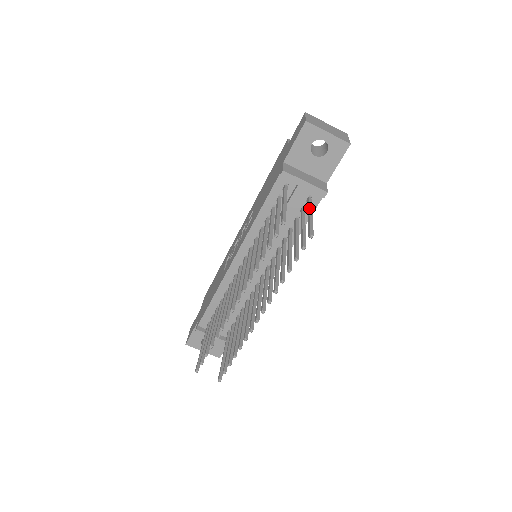
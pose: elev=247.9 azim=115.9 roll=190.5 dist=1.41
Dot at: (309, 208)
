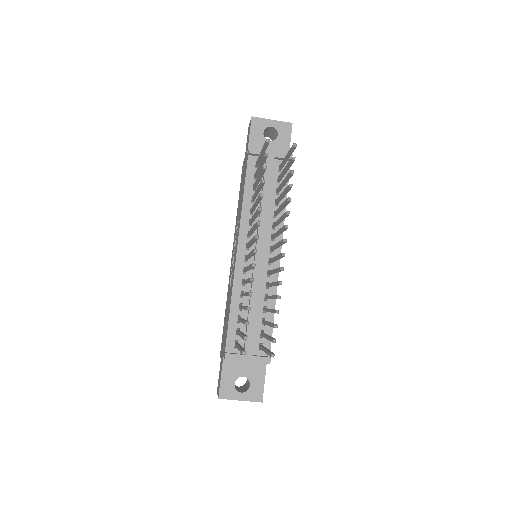
Dot at: (283, 159)
